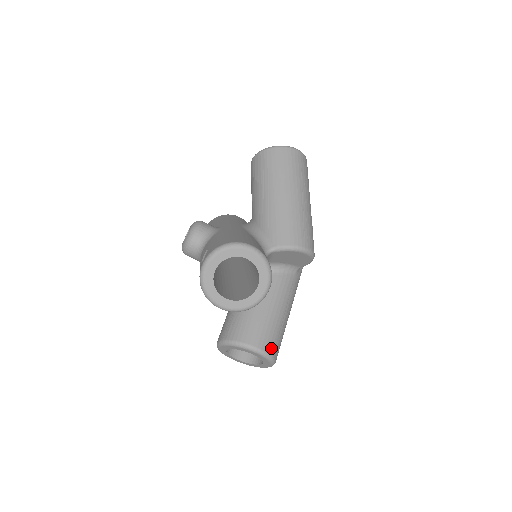
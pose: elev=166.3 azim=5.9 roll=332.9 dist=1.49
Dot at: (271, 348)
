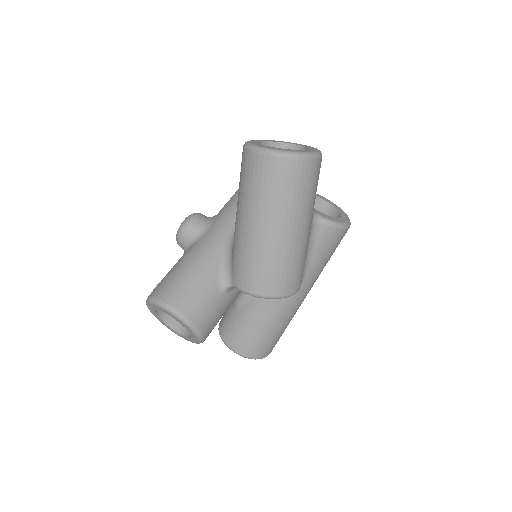
Dot at: (251, 353)
